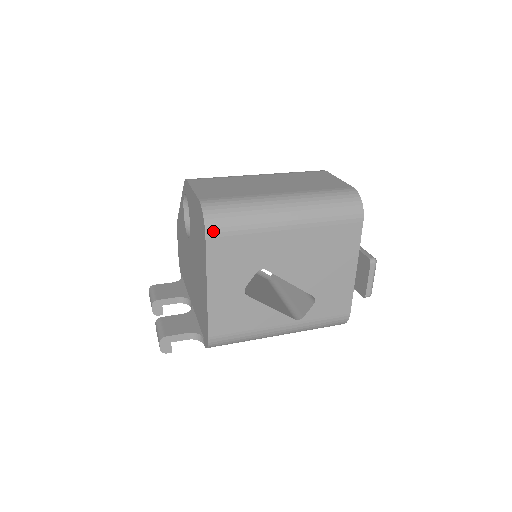
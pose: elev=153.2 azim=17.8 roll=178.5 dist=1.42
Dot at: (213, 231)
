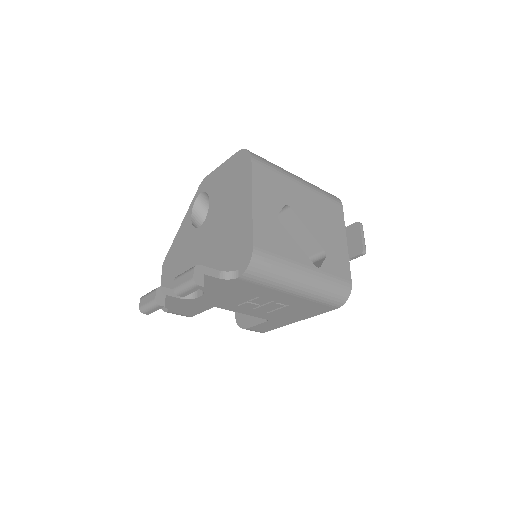
Dot at: (256, 158)
